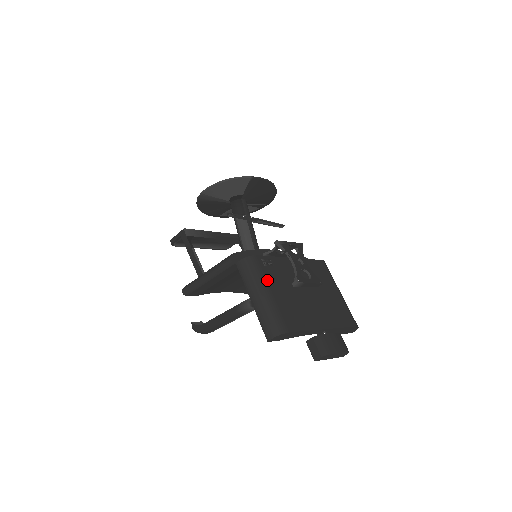
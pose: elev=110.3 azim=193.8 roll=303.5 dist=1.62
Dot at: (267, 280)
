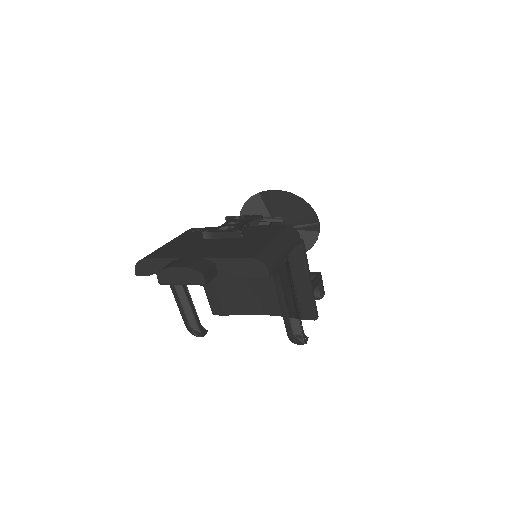
Dot at: (178, 237)
